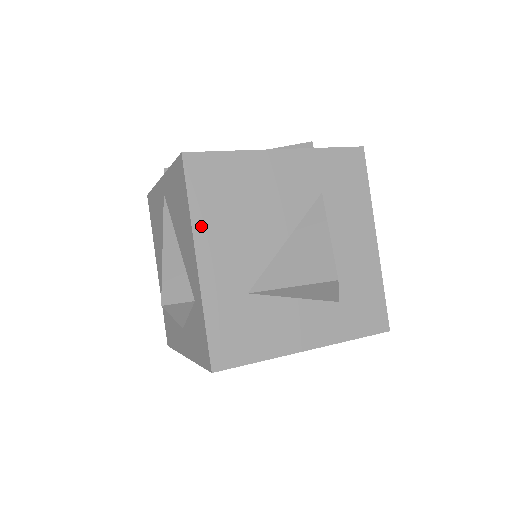
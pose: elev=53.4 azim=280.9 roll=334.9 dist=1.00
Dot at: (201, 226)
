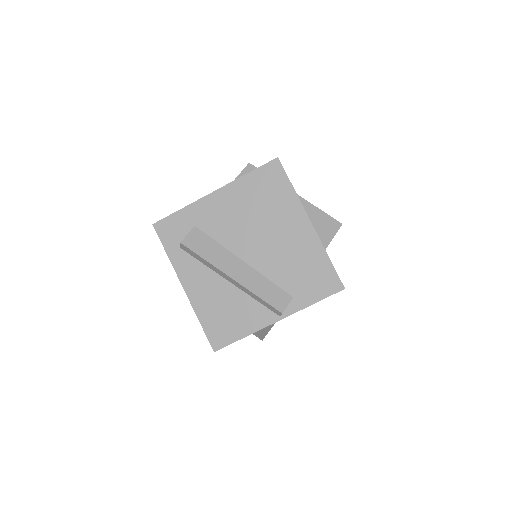
Dot at: occluded
